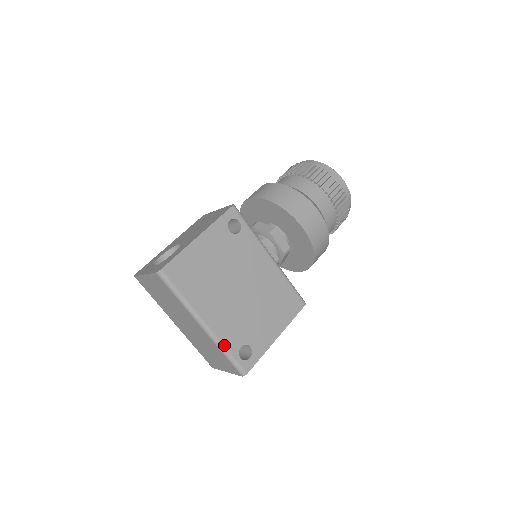
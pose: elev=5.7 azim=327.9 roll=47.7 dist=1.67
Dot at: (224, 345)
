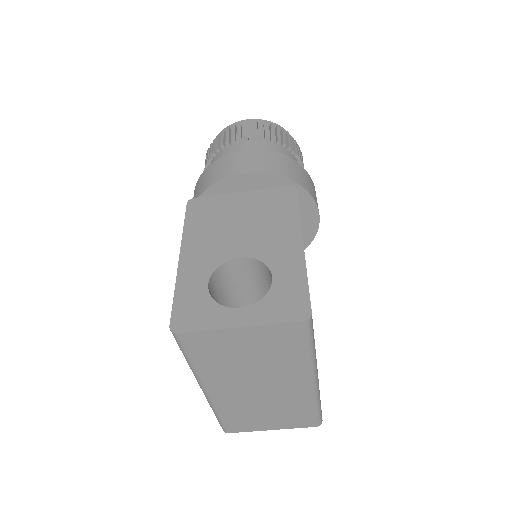
Dot at: occluded
